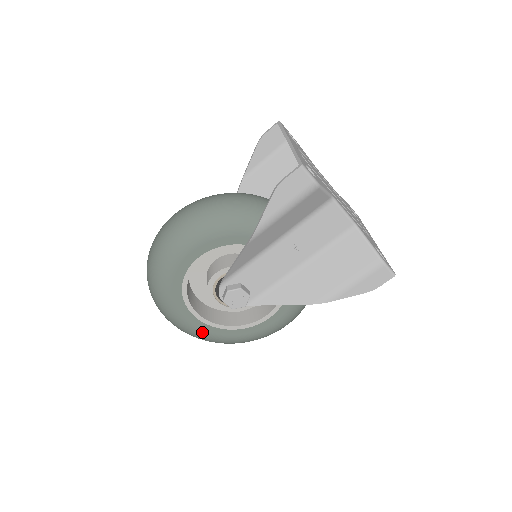
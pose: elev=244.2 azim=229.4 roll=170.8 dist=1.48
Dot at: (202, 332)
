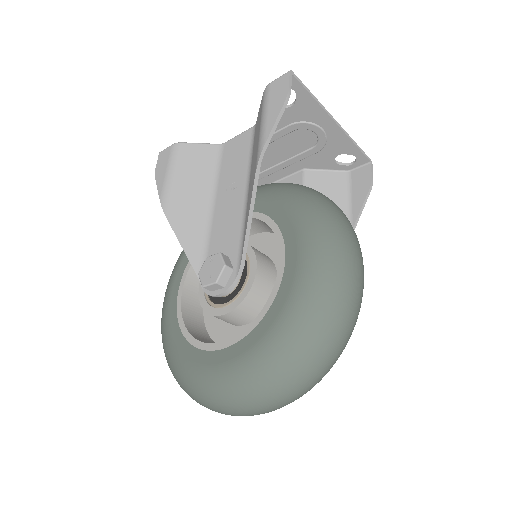
Dot at: (235, 362)
